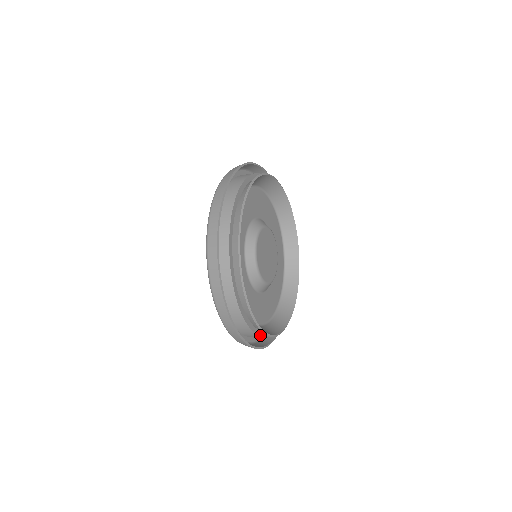
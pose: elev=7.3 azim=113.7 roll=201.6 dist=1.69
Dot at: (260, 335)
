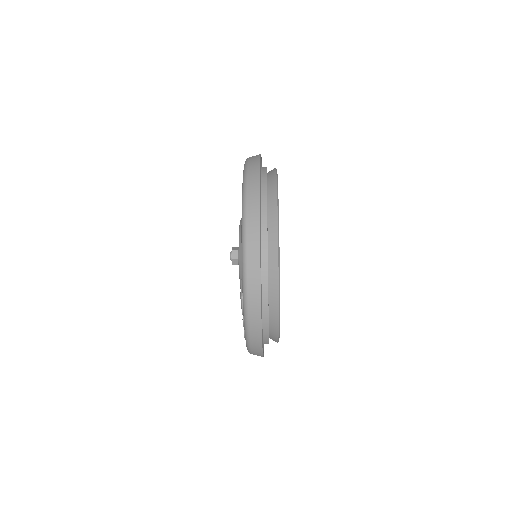
Dot at: (268, 284)
